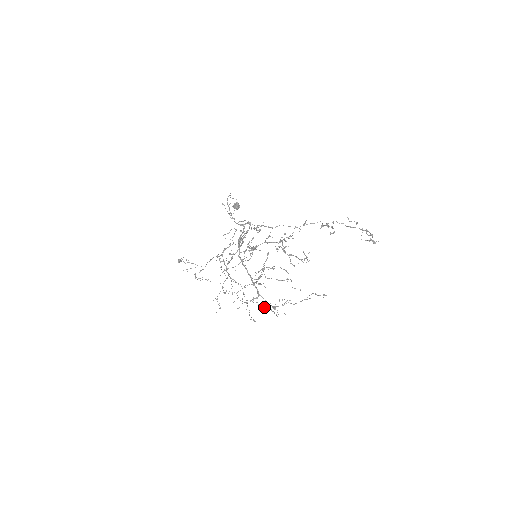
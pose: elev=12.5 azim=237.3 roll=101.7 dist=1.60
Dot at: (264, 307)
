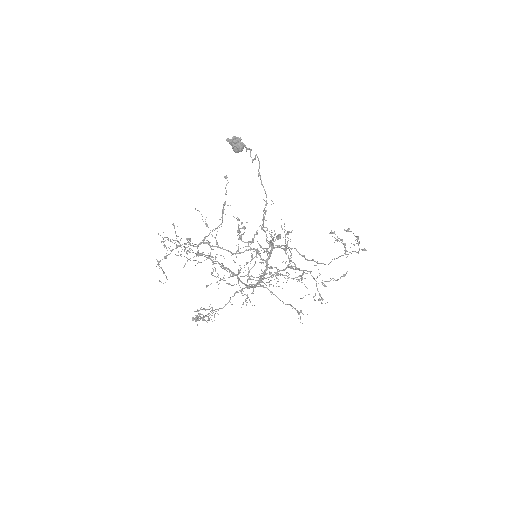
Dot at: occluded
